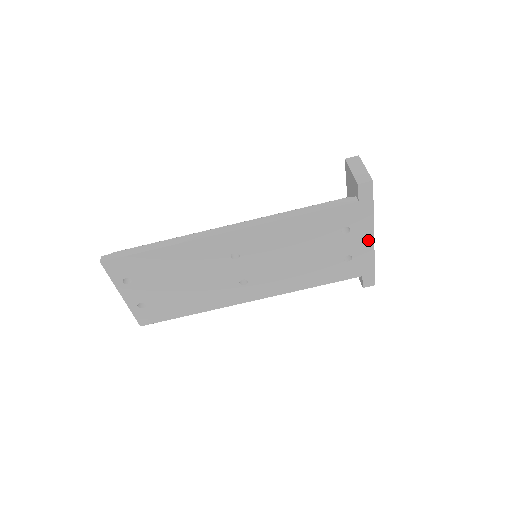
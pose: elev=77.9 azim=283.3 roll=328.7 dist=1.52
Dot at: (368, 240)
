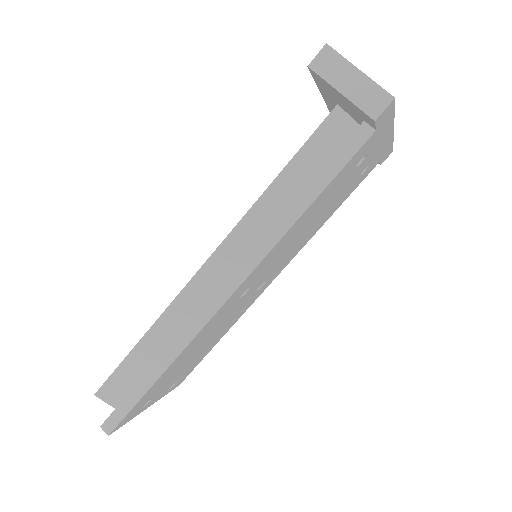
Dot at: (386, 139)
